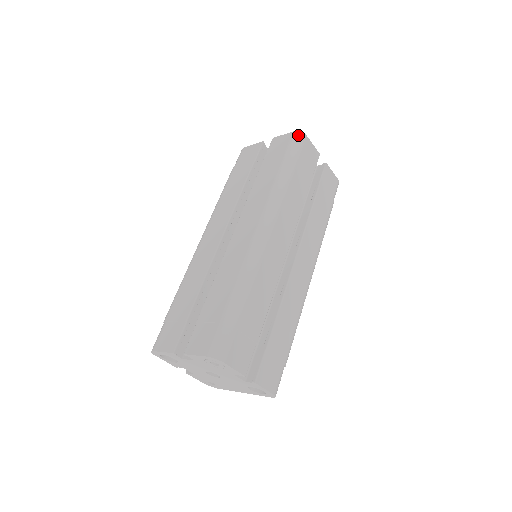
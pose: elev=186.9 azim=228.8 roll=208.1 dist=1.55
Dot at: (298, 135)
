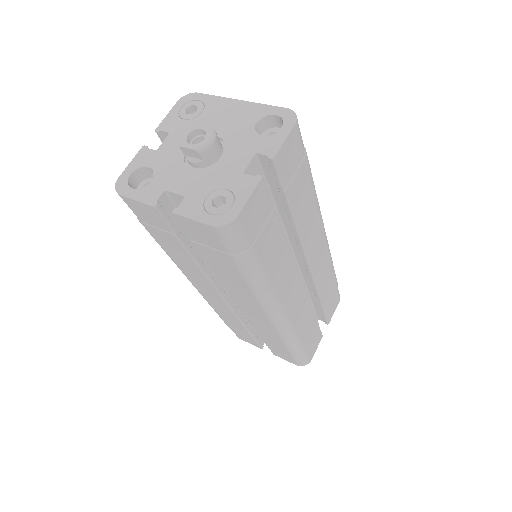
Dot at: (227, 232)
